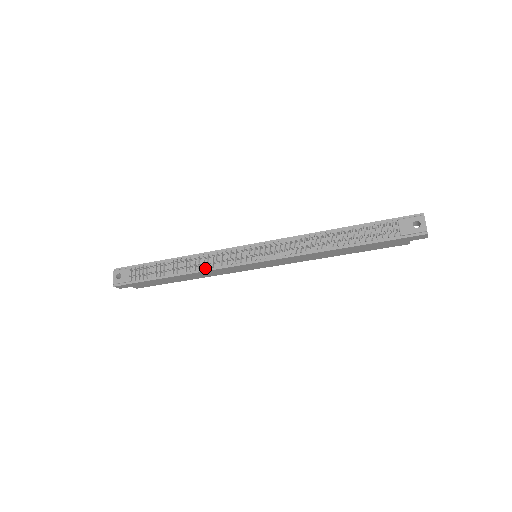
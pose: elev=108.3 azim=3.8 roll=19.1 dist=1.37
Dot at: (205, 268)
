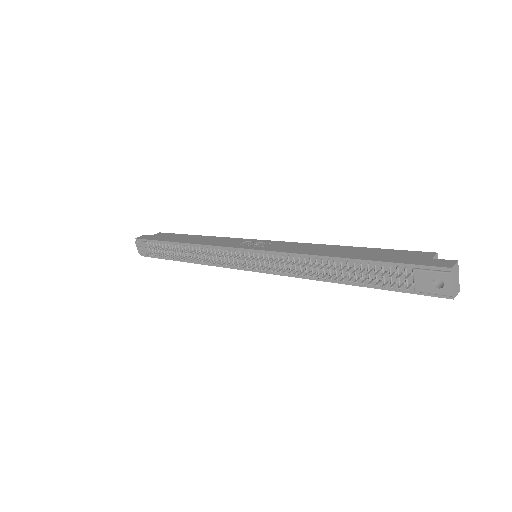
Dot at: (208, 262)
